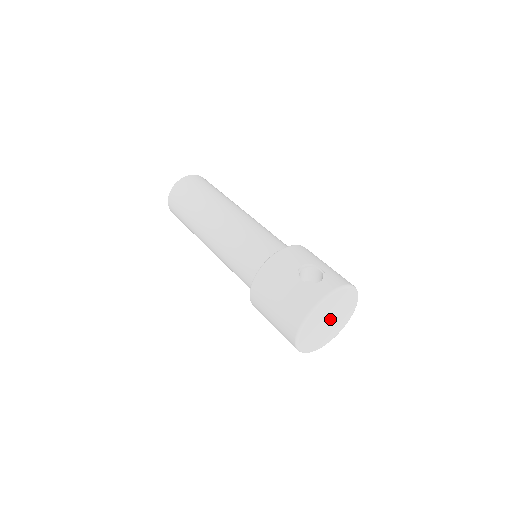
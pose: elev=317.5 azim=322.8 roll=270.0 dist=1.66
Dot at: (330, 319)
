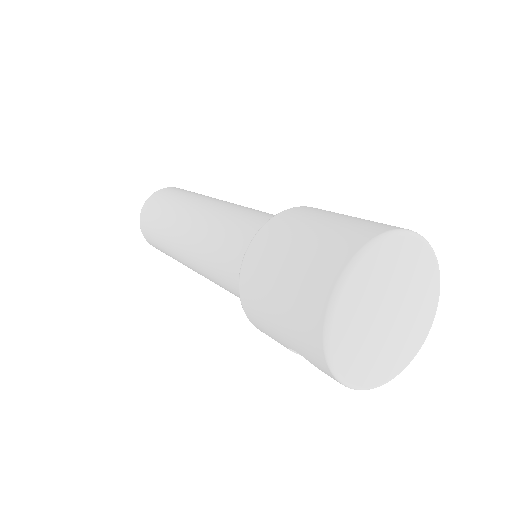
Dot at: (392, 312)
